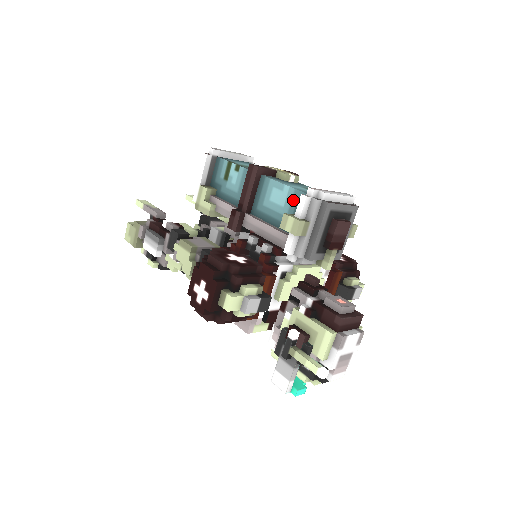
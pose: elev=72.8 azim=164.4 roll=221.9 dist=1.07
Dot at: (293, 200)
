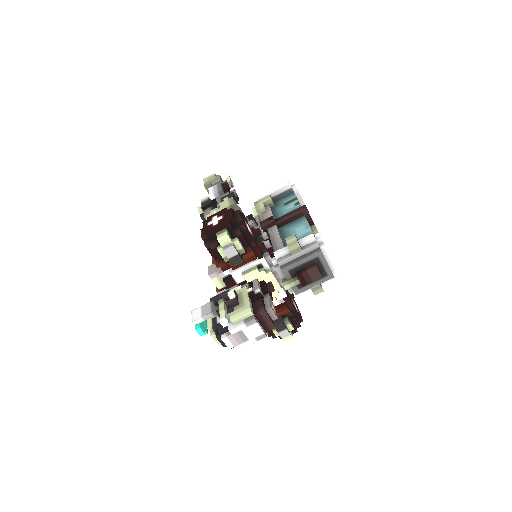
Dot at: occluded
